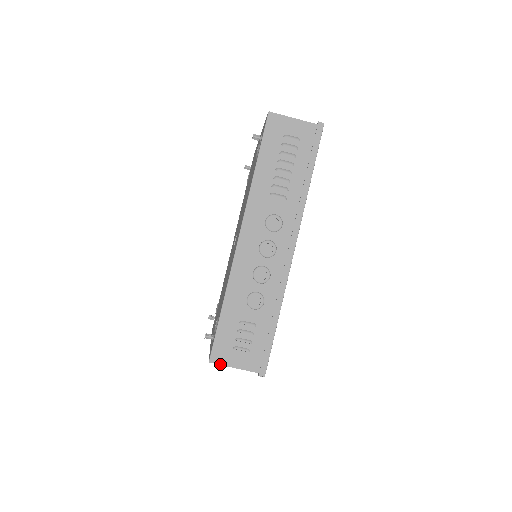
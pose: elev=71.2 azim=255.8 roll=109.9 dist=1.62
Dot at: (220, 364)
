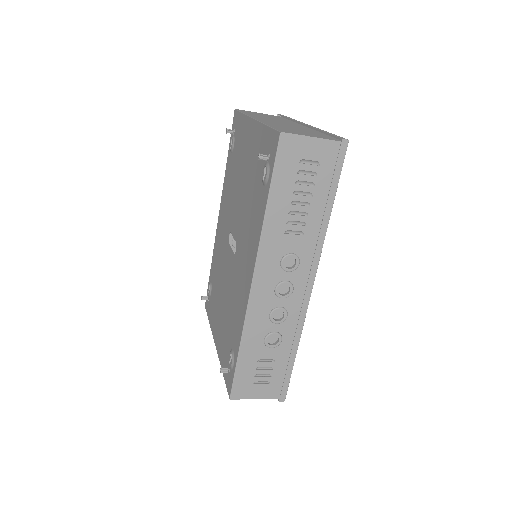
Dot at: occluded
